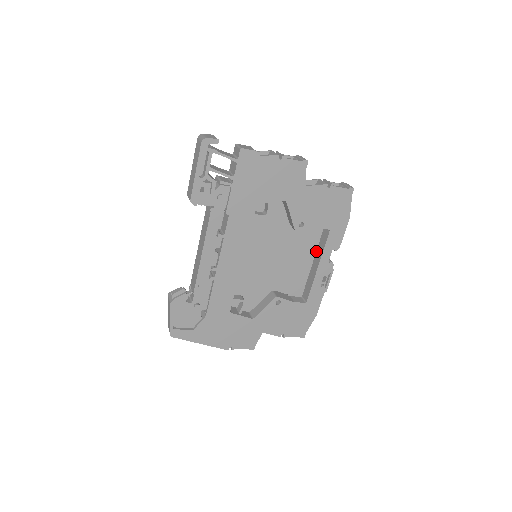
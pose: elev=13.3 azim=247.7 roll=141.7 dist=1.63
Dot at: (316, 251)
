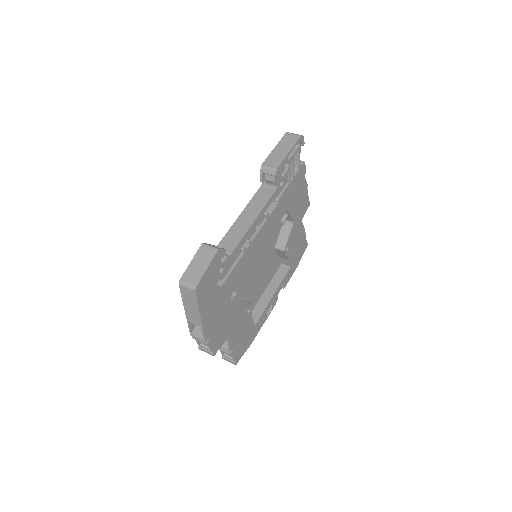
Dot at: (269, 283)
